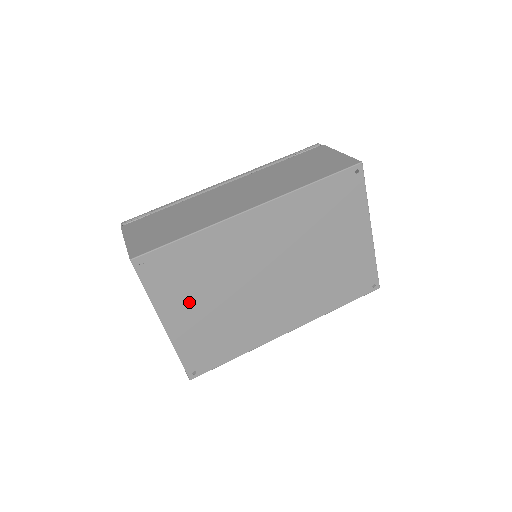
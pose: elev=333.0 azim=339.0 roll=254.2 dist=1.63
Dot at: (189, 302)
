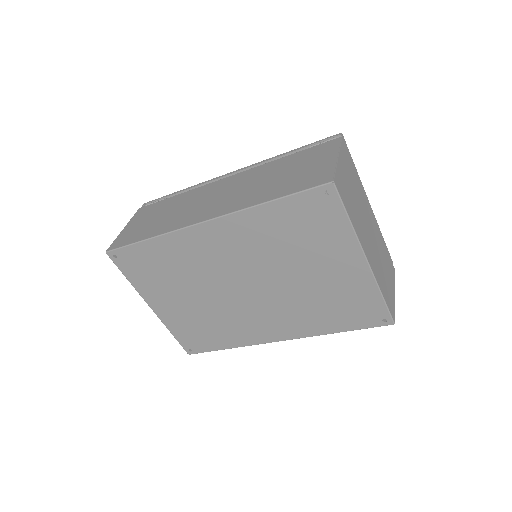
Dot at: (167, 294)
